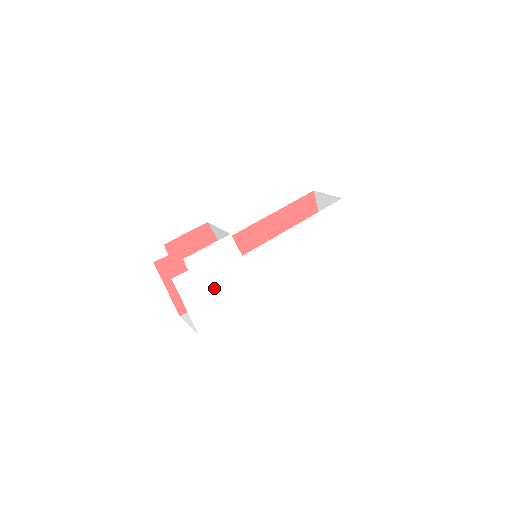
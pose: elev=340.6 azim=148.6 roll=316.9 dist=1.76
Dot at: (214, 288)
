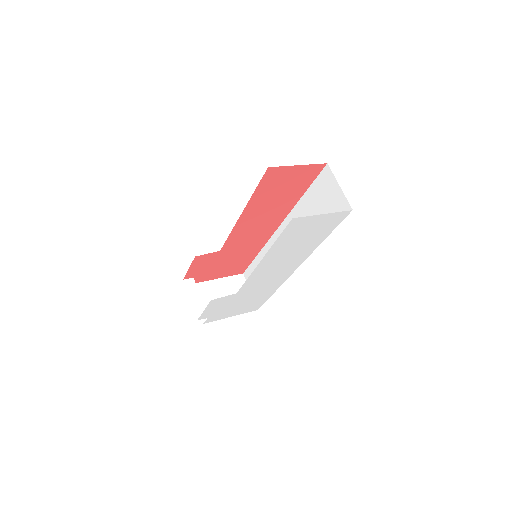
Dot at: (238, 305)
